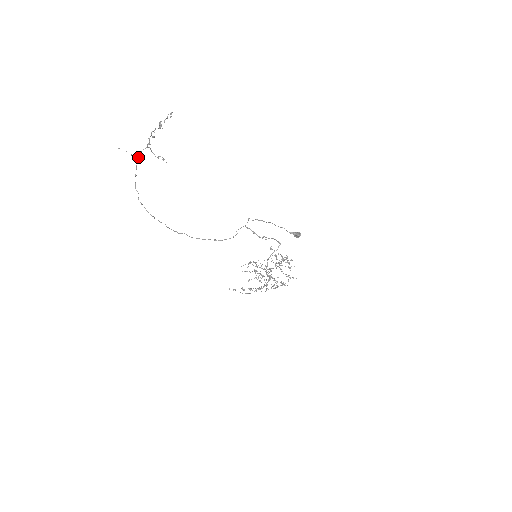
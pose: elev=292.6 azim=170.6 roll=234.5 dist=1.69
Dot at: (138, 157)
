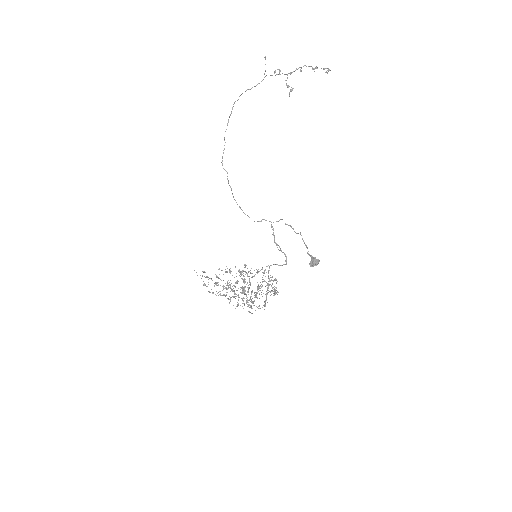
Dot at: (277, 69)
